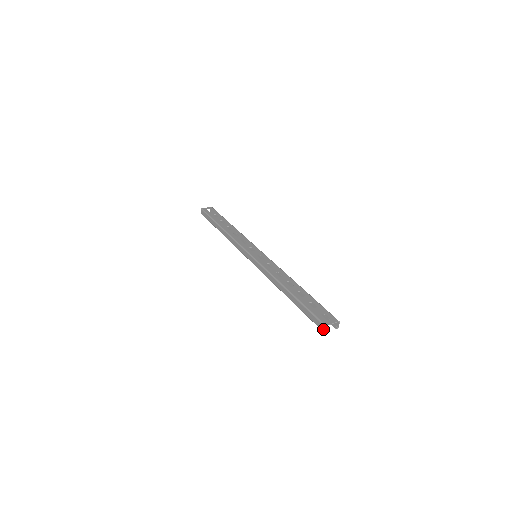
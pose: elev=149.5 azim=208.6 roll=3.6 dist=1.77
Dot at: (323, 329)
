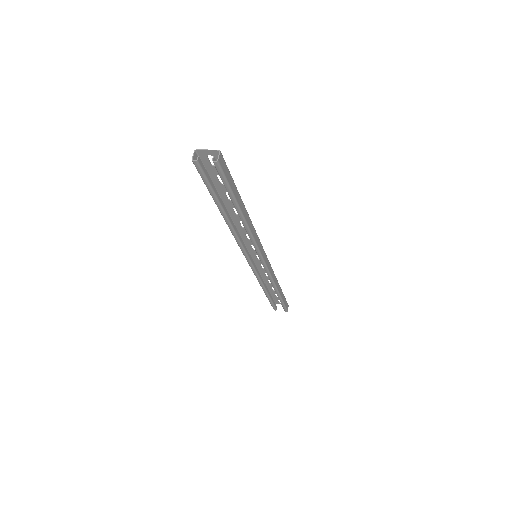
Dot at: (193, 157)
